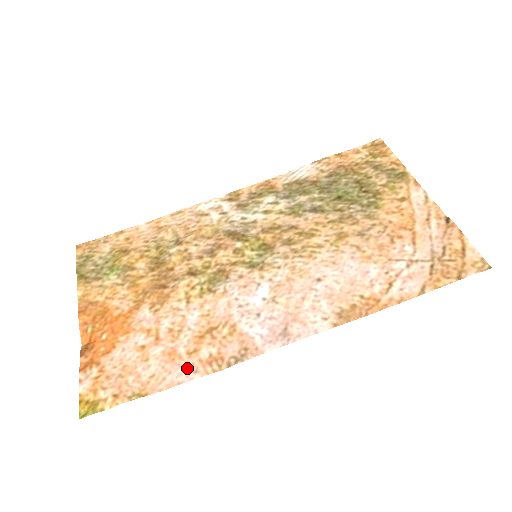
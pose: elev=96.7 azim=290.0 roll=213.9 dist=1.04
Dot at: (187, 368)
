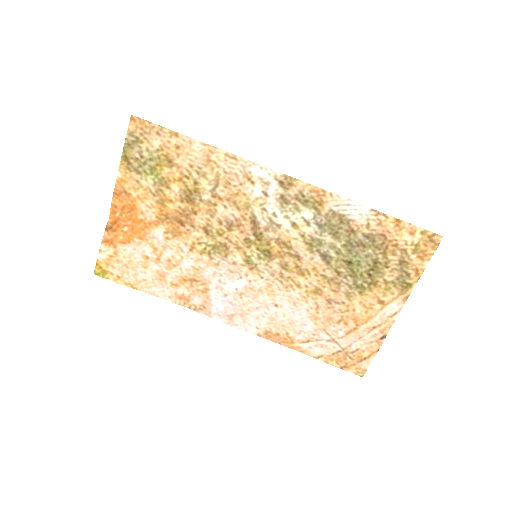
Dot at: (166, 291)
